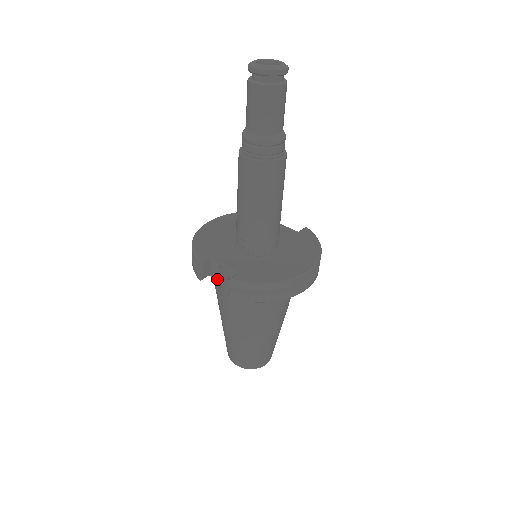
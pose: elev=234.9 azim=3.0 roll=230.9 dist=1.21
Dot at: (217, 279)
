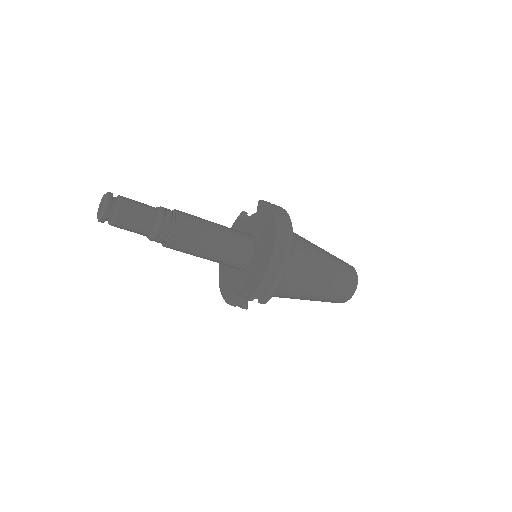
Dot at: occluded
